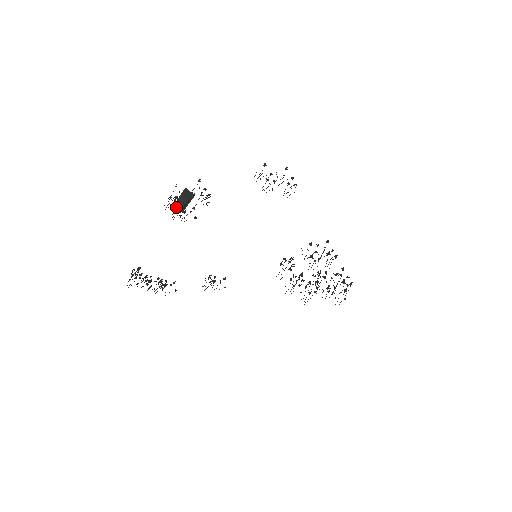
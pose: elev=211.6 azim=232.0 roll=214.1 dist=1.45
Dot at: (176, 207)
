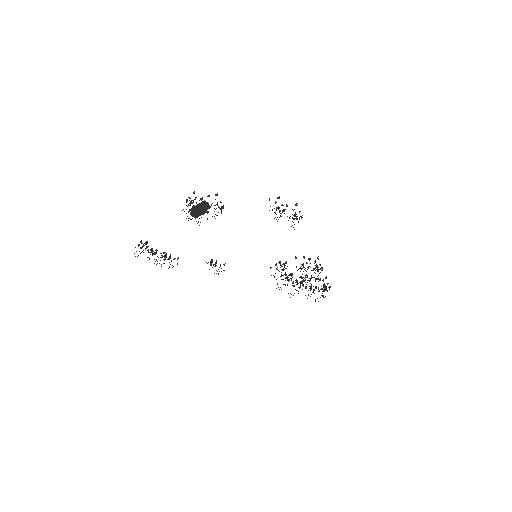
Dot at: (194, 214)
